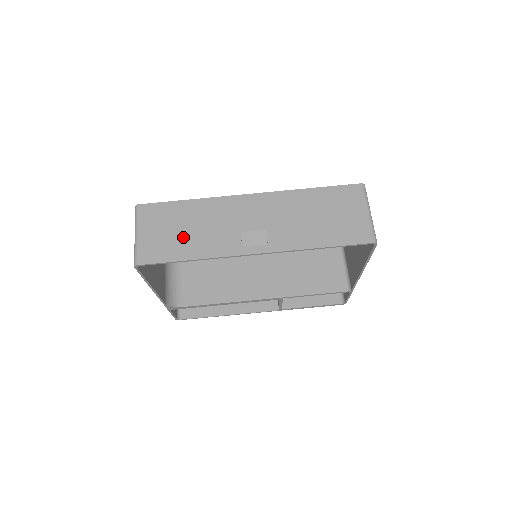
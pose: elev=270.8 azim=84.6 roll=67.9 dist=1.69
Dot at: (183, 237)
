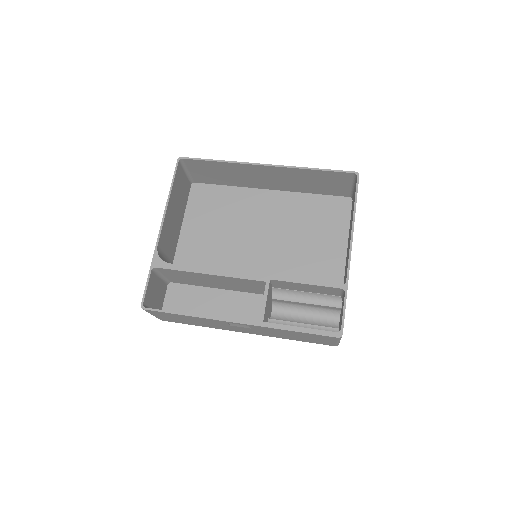
Dot at: (218, 169)
